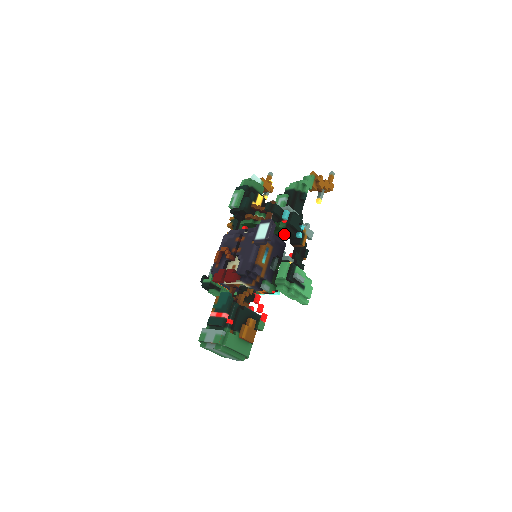
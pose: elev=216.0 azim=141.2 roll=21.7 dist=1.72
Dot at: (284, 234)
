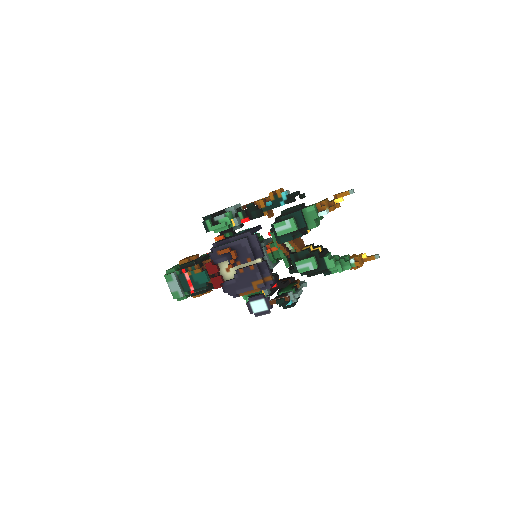
Dot at: (278, 294)
